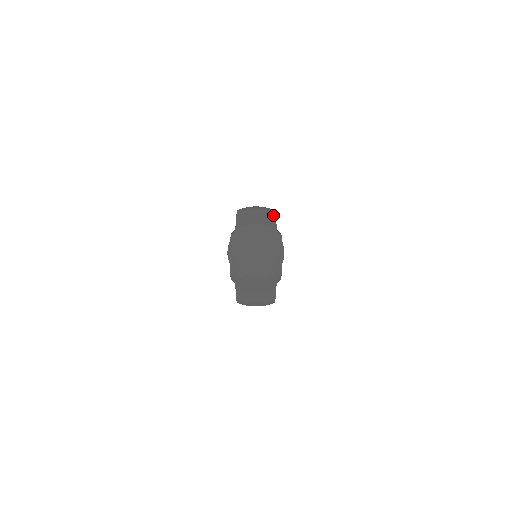
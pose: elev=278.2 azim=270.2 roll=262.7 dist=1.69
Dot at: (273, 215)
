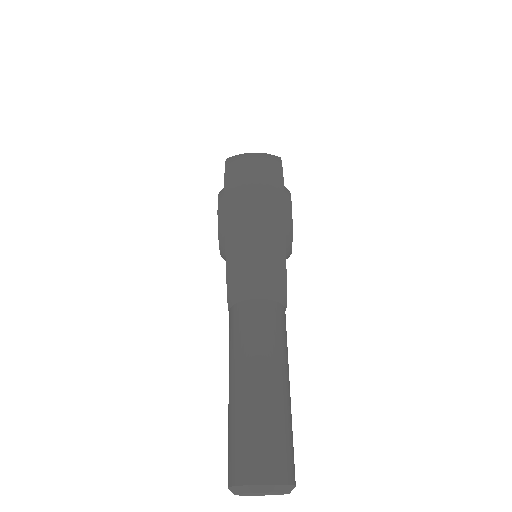
Dot at: (281, 224)
